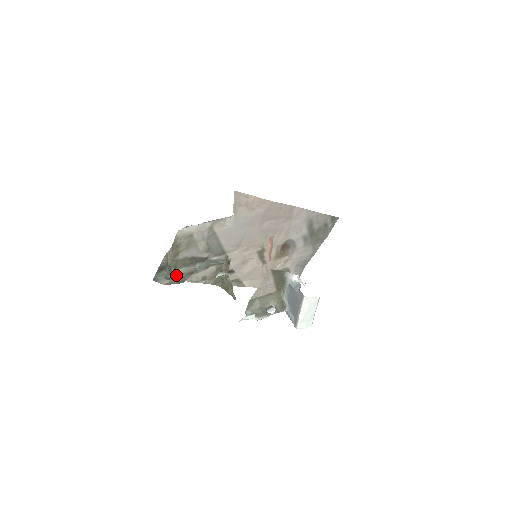
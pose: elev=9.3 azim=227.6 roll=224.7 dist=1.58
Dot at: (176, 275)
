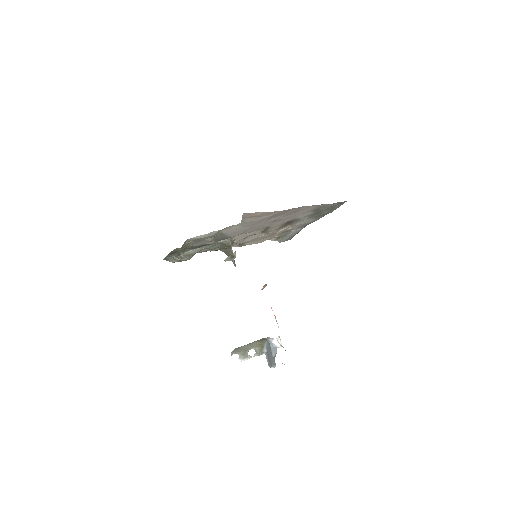
Dot at: (184, 255)
